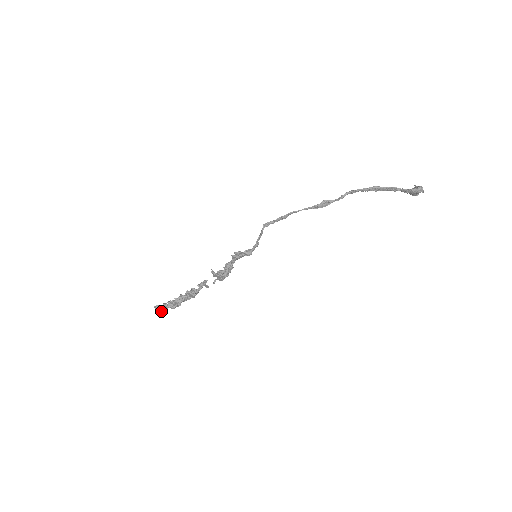
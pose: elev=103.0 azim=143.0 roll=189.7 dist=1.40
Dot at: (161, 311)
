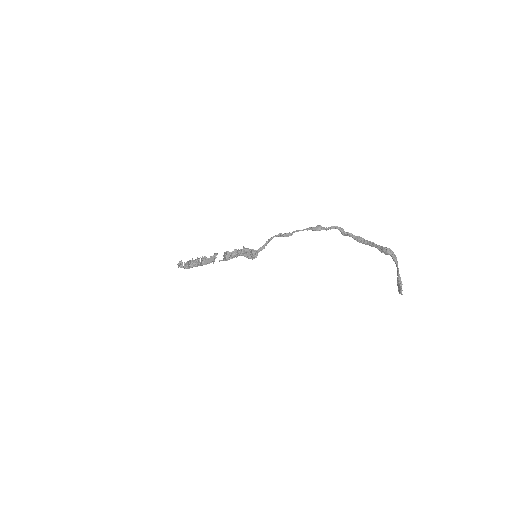
Dot at: (179, 266)
